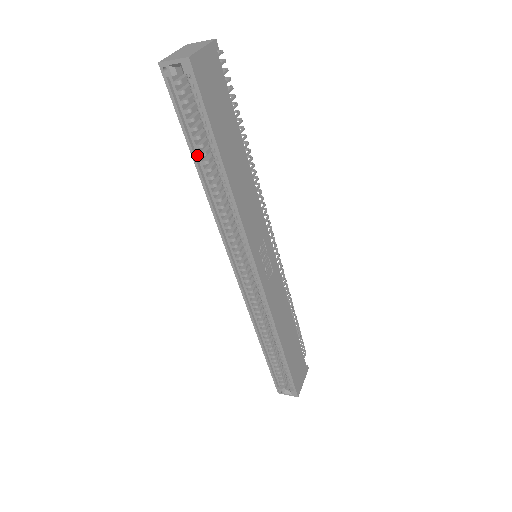
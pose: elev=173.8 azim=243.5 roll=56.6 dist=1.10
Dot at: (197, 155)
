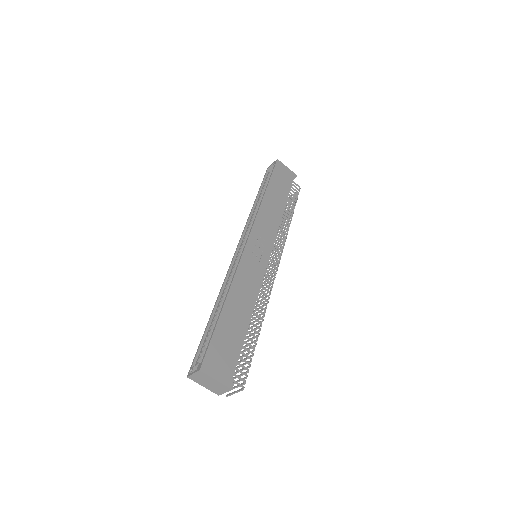
Dot at: (260, 195)
